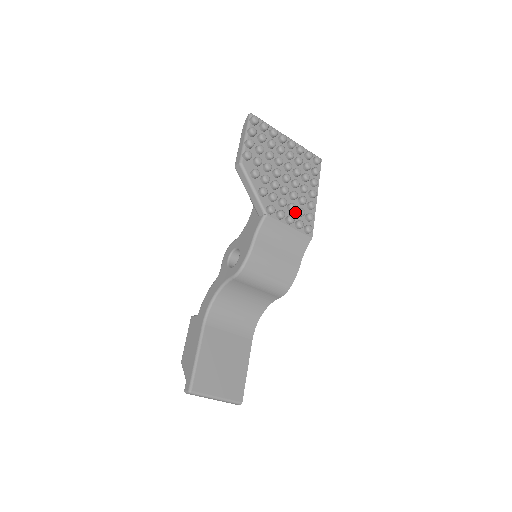
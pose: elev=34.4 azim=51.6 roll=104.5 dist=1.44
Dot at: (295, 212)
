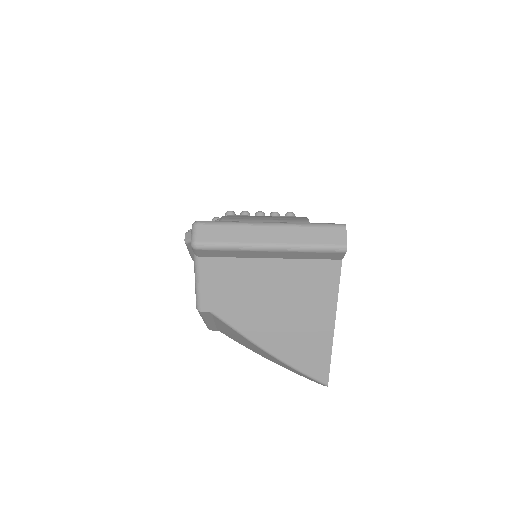
Dot at: occluded
